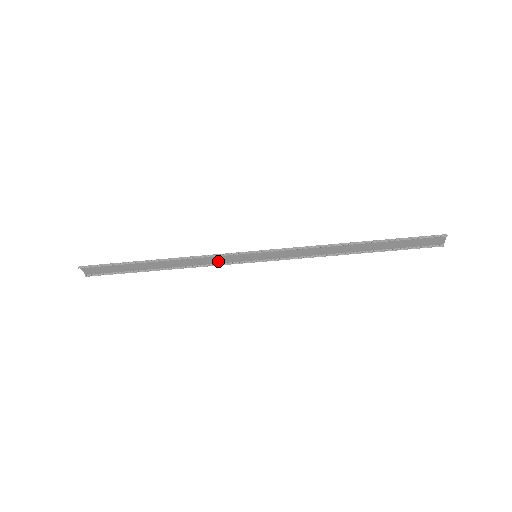
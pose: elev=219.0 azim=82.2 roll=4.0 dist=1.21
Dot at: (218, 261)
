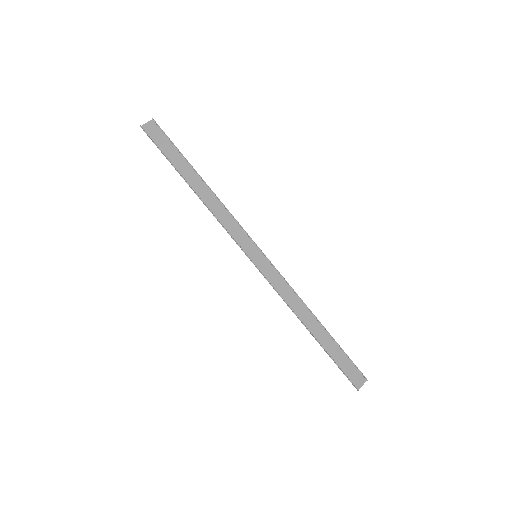
Dot at: (230, 230)
